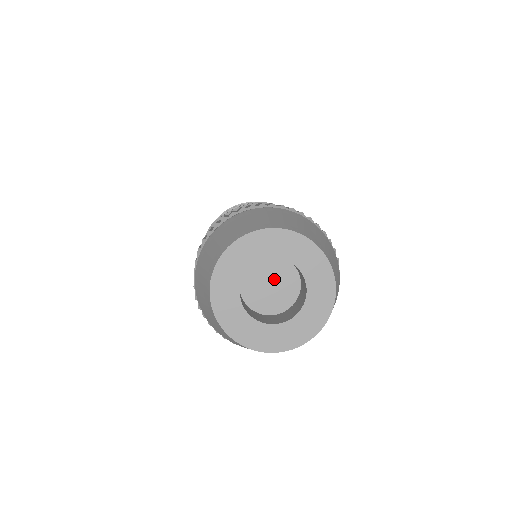
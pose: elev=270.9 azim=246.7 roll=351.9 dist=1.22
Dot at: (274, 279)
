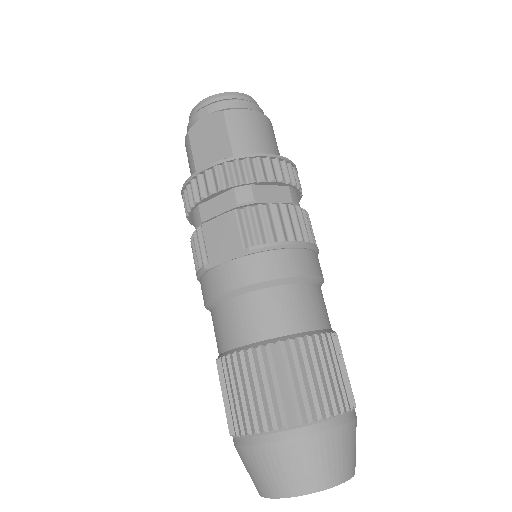
Dot at: occluded
